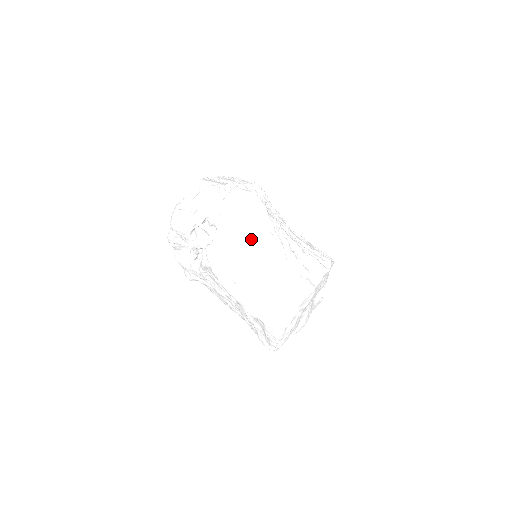
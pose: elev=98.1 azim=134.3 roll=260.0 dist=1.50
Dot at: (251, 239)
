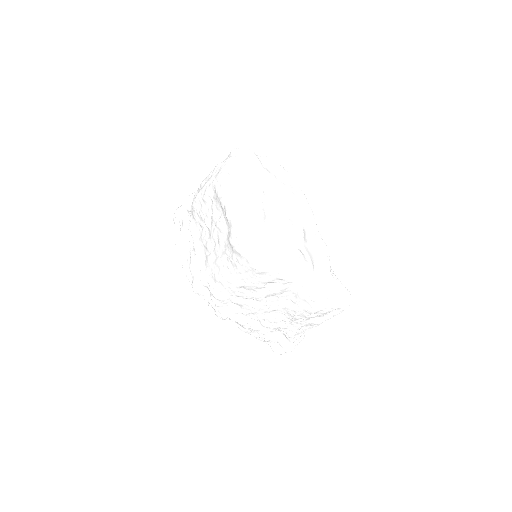
Dot at: occluded
